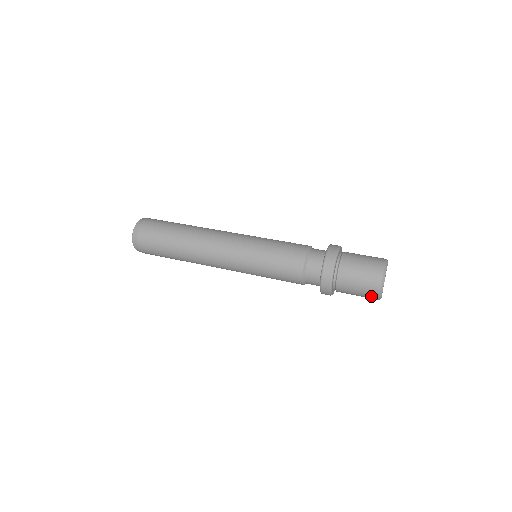
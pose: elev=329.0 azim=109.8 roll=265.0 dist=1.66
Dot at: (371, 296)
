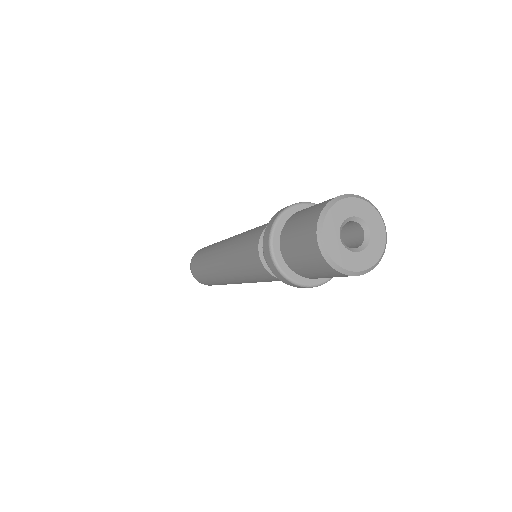
Dot at: (334, 274)
